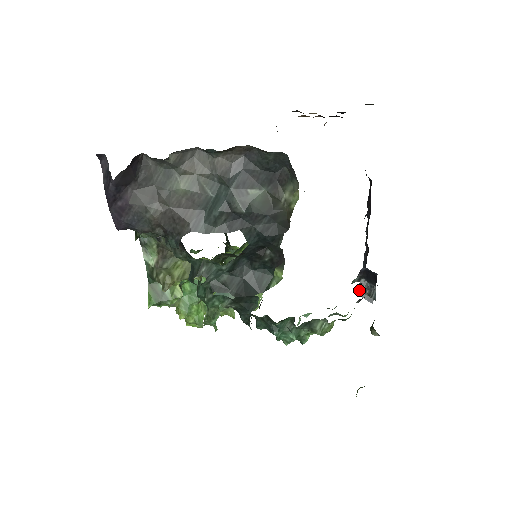
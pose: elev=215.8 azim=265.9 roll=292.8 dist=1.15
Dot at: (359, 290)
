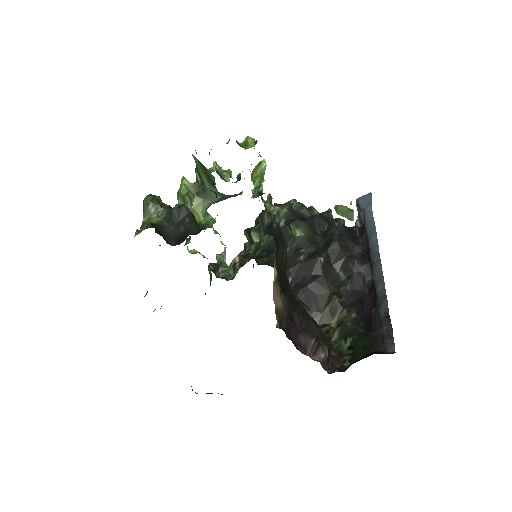
Dot at: (358, 209)
